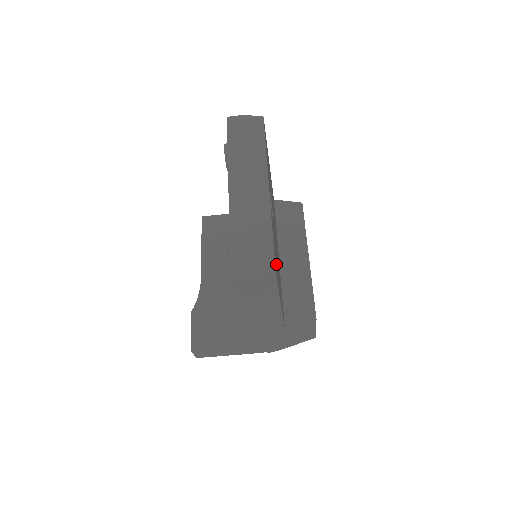
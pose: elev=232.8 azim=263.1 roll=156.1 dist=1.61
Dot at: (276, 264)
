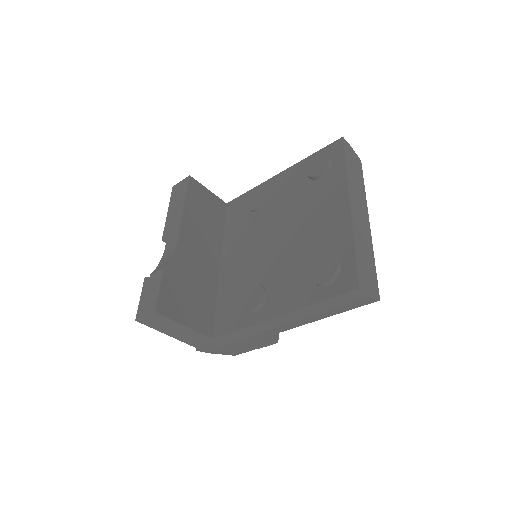
Dot at: occluded
